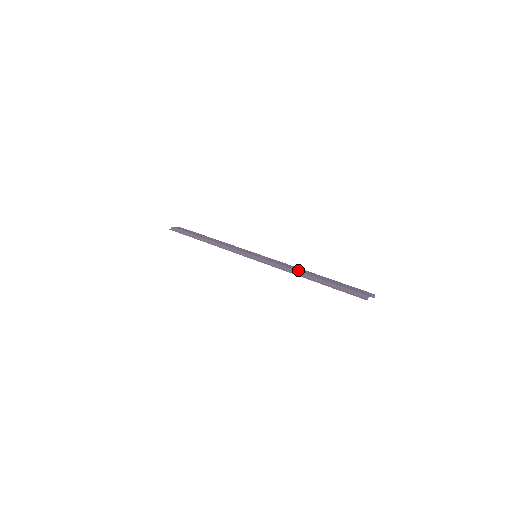
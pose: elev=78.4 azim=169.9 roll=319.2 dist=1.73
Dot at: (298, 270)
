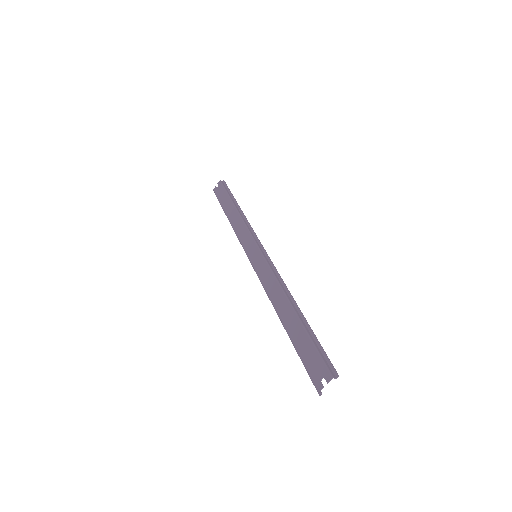
Dot at: (275, 304)
